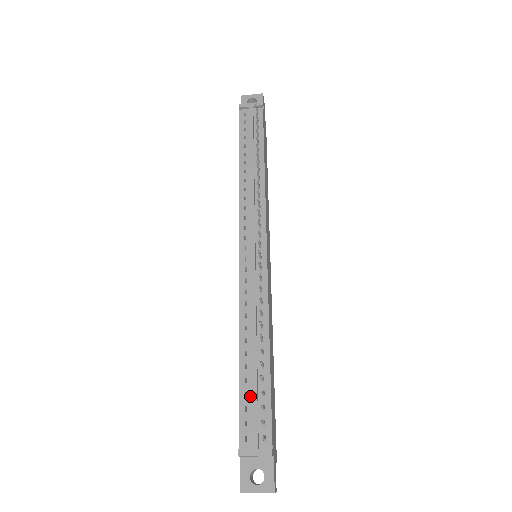
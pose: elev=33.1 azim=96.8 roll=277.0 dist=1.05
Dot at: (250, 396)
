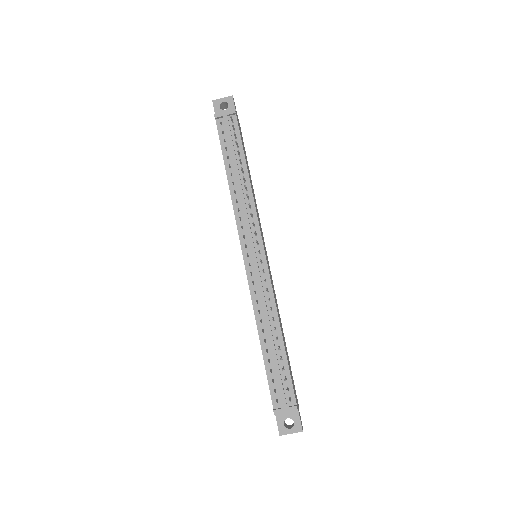
Dot at: (274, 372)
